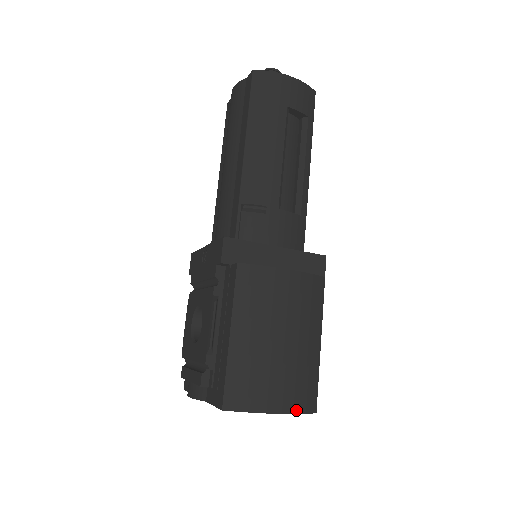
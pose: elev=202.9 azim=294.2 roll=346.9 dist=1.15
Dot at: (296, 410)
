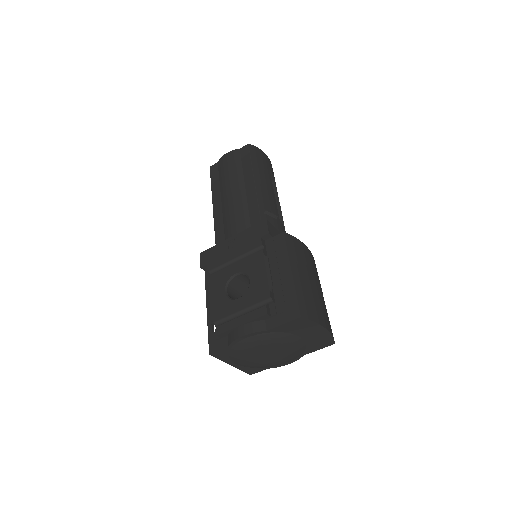
Dot at: (331, 333)
